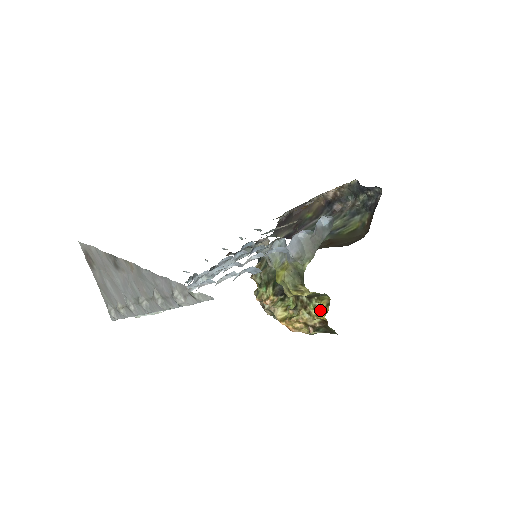
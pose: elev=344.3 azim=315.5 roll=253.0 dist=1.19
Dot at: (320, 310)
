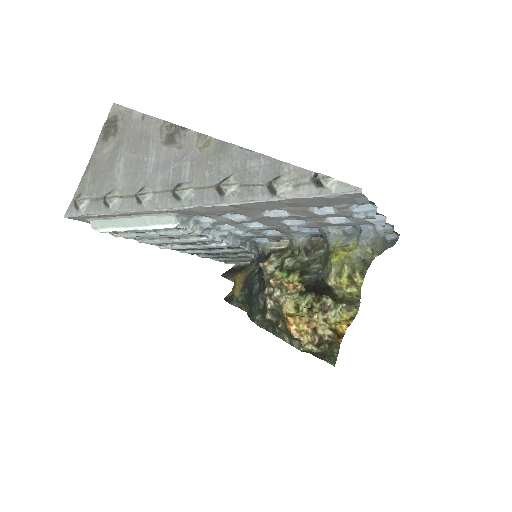
Dot at: (341, 320)
